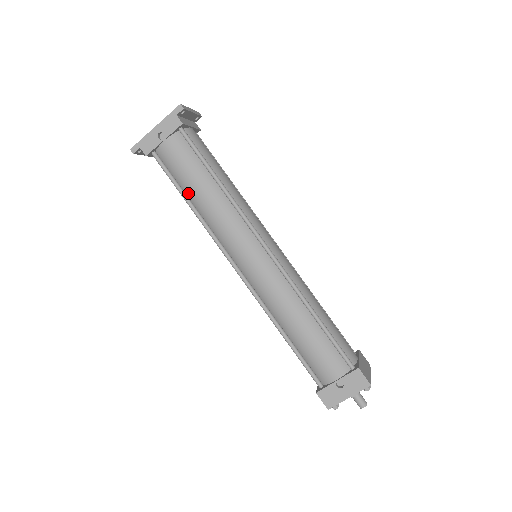
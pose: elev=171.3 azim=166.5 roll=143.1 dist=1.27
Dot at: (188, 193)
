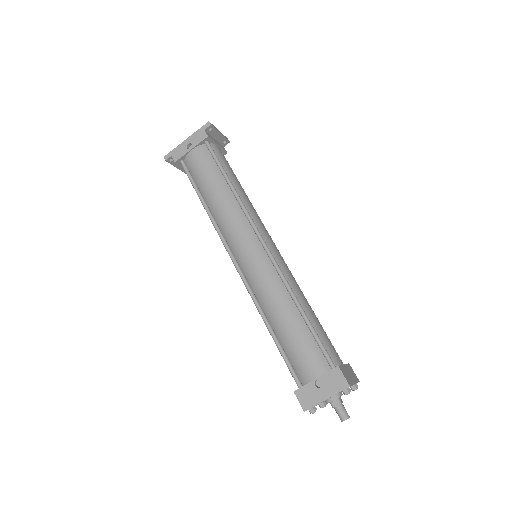
Dot at: (204, 194)
